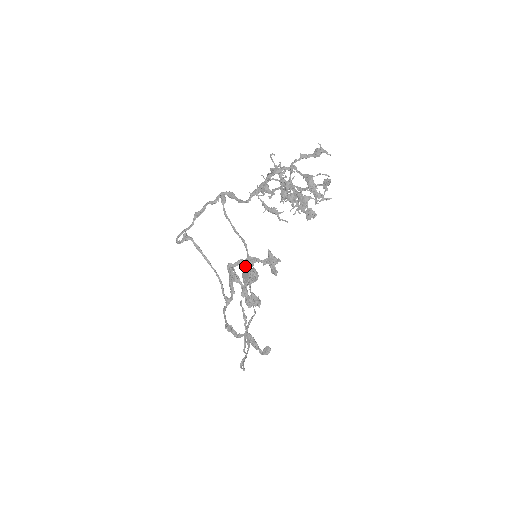
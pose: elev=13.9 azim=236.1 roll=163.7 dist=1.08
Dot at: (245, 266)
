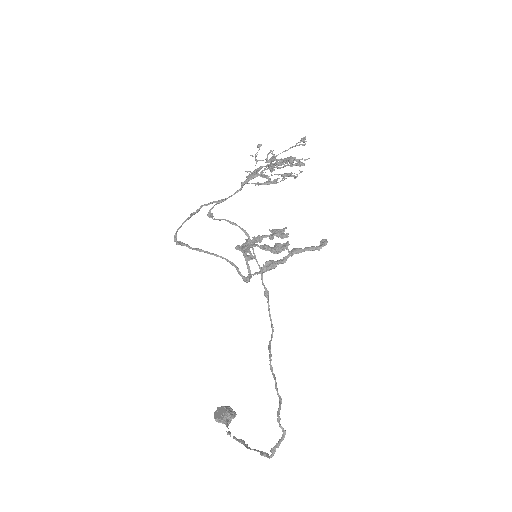
Dot at: (254, 242)
